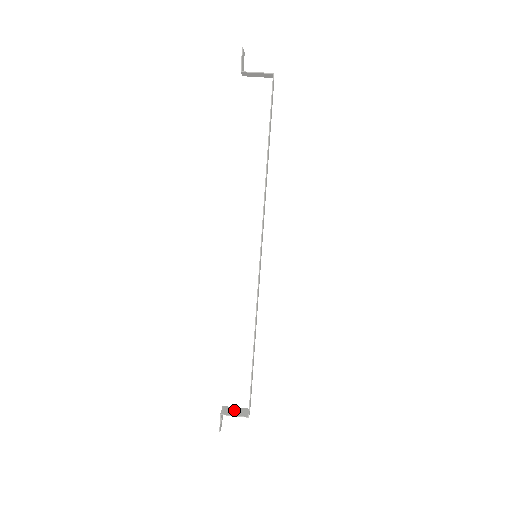
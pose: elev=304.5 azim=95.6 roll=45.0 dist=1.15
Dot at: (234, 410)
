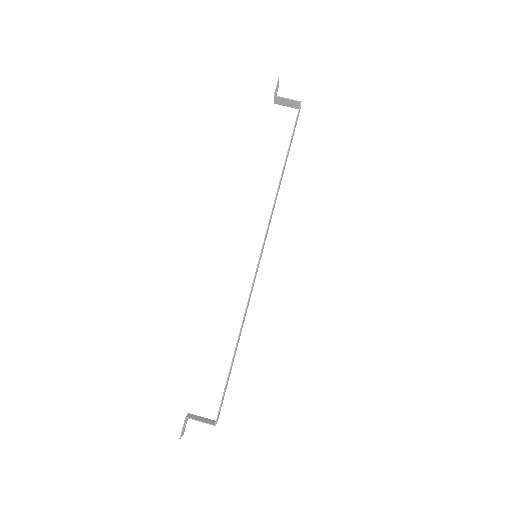
Dot at: (200, 418)
